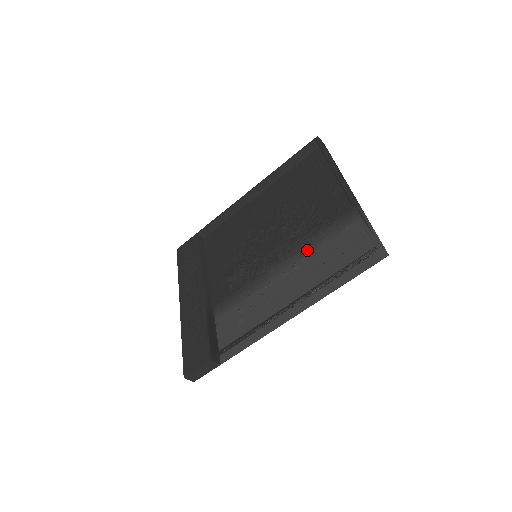
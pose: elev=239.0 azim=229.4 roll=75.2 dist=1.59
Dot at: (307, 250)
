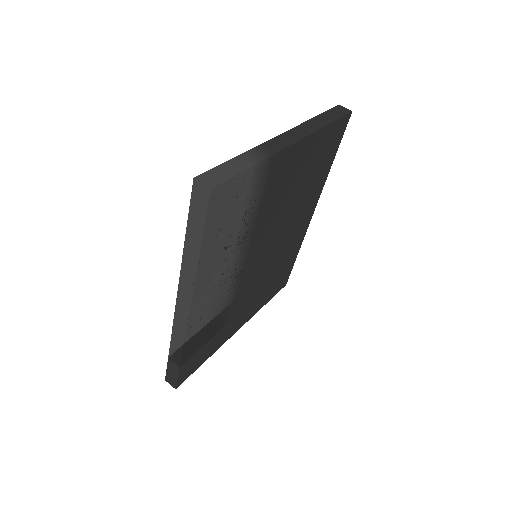
Dot at: occluded
